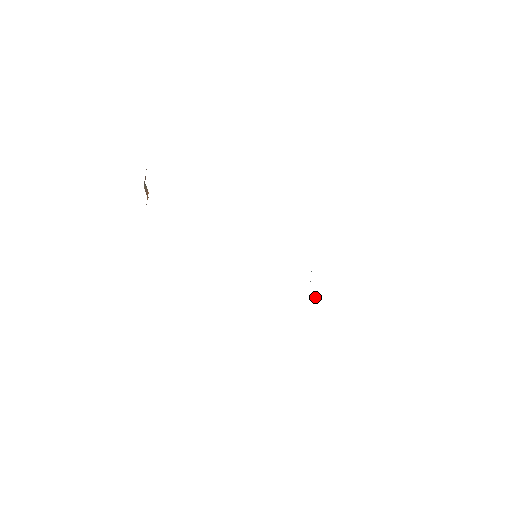
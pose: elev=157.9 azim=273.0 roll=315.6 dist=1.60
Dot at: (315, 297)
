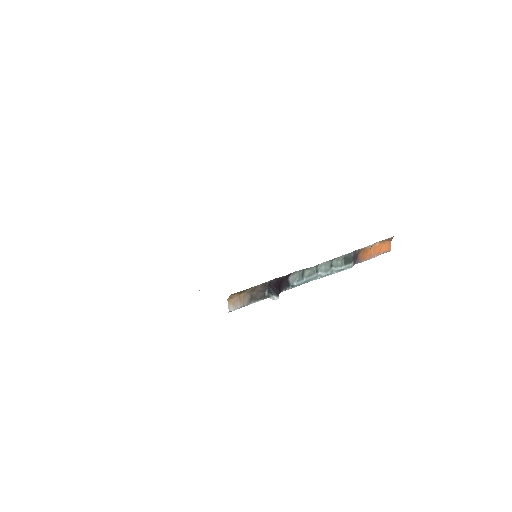
Dot at: (273, 288)
